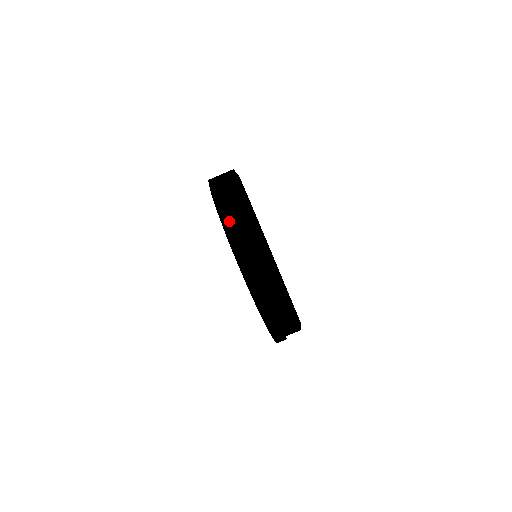
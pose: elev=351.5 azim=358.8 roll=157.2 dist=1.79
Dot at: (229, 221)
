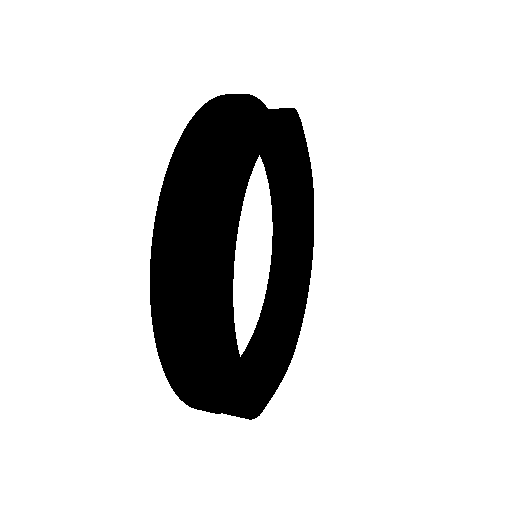
Dot at: (165, 319)
